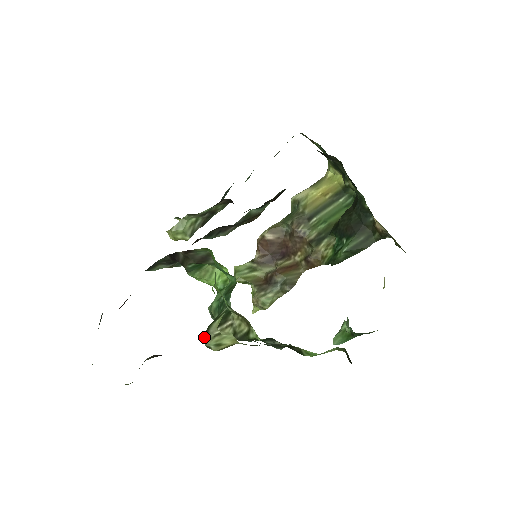
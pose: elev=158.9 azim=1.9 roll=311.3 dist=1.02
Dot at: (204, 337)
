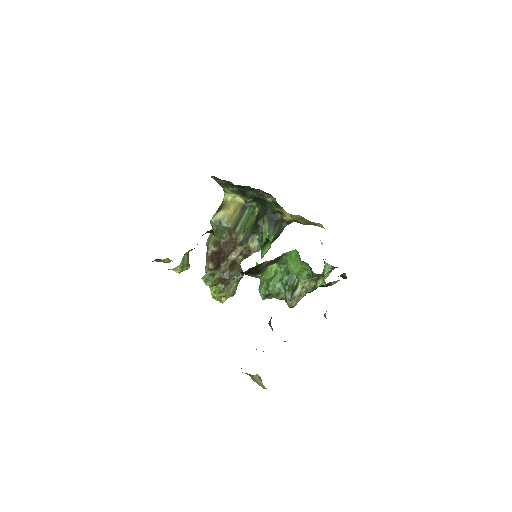
Dot at: (290, 302)
